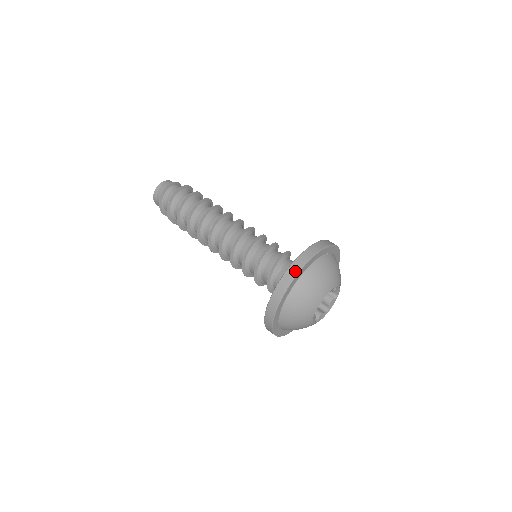
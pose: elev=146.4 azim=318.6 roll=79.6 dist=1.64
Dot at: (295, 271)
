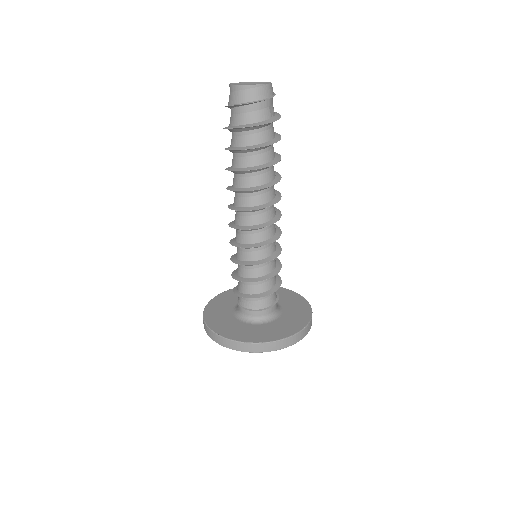
Dot at: (225, 345)
